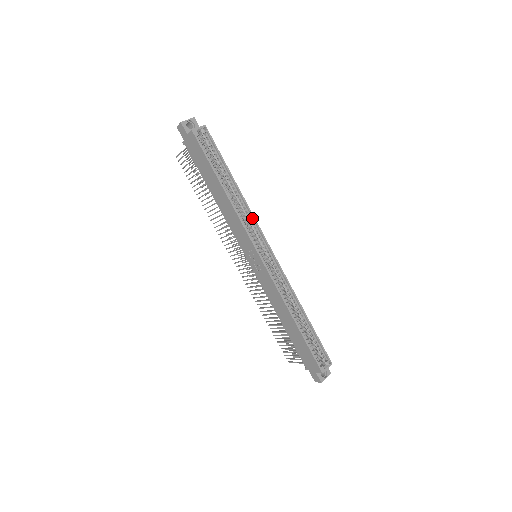
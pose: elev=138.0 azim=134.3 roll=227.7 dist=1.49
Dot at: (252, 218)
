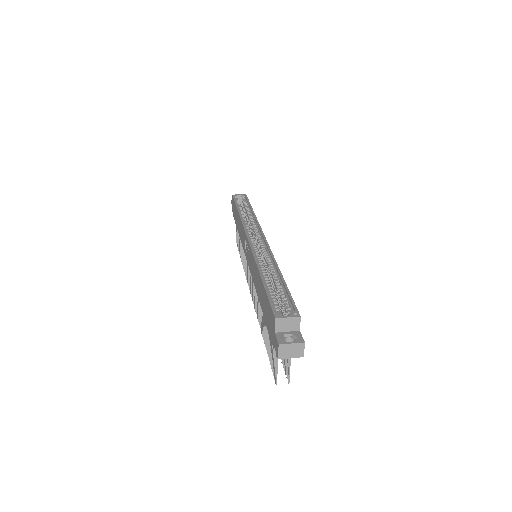
Dot at: (257, 225)
